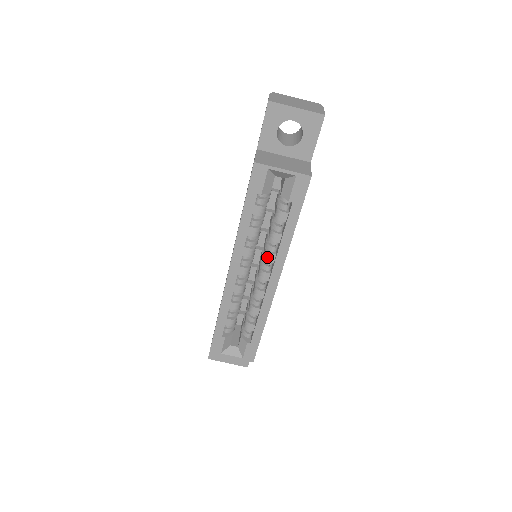
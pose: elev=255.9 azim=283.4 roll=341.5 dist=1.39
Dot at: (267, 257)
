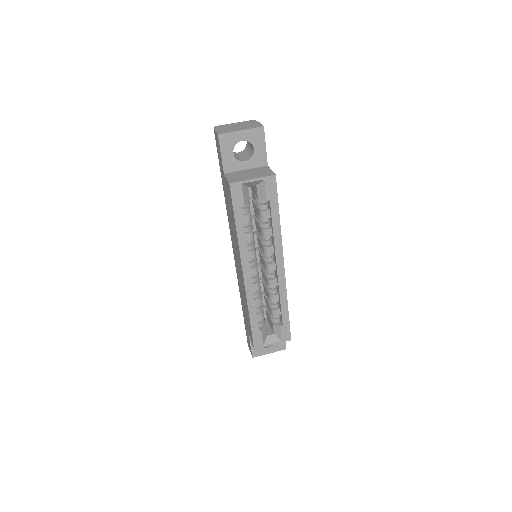
Dot at: (267, 251)
